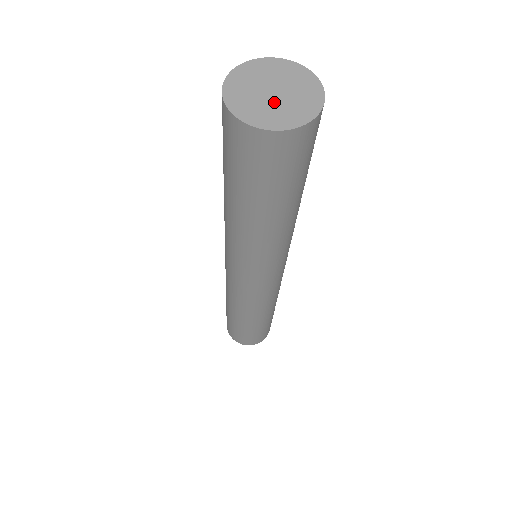
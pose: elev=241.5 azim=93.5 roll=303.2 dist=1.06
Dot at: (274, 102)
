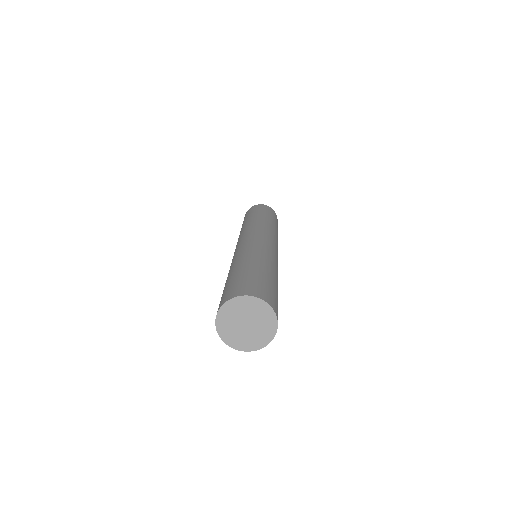
Dot at: (253, 330)
